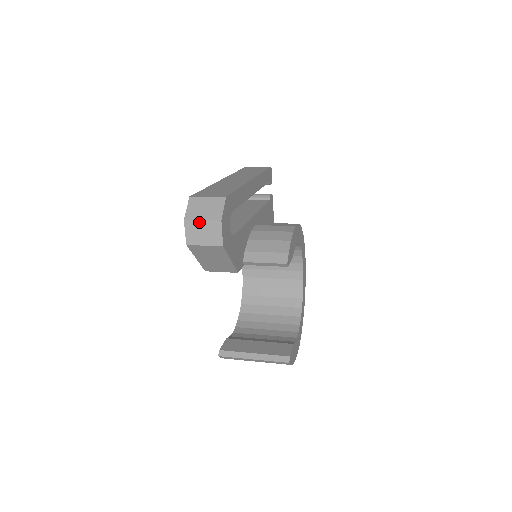
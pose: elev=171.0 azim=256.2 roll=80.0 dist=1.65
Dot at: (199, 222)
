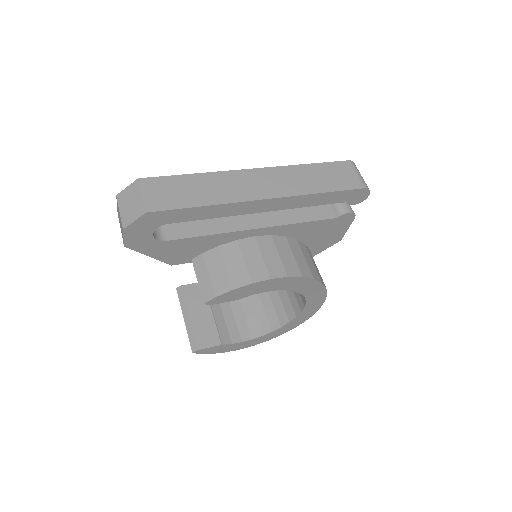
Dot at: (119, 210)
